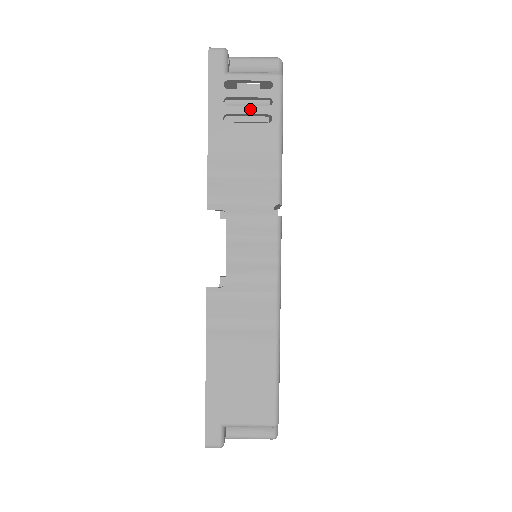
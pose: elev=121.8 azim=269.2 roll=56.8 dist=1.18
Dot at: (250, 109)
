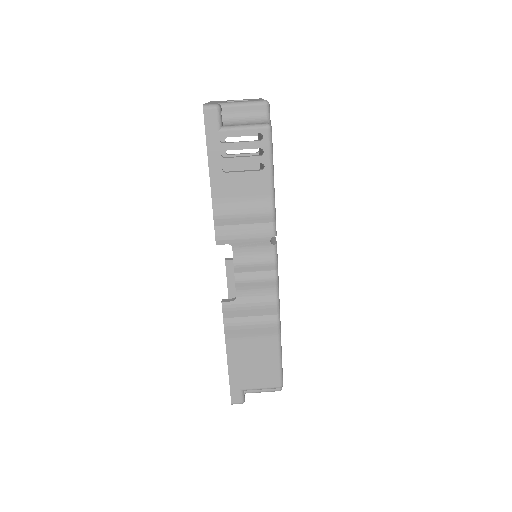
Dot at: (245, 160)
